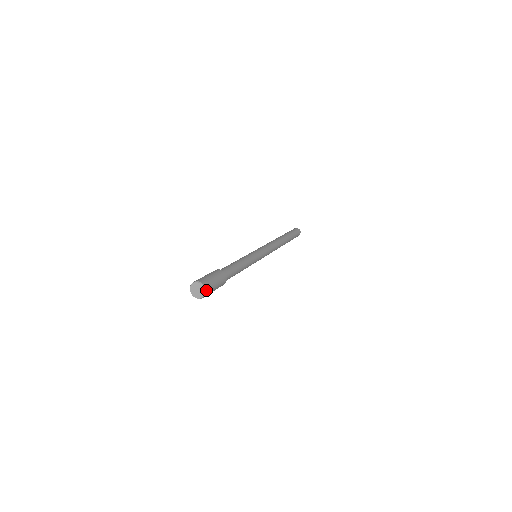
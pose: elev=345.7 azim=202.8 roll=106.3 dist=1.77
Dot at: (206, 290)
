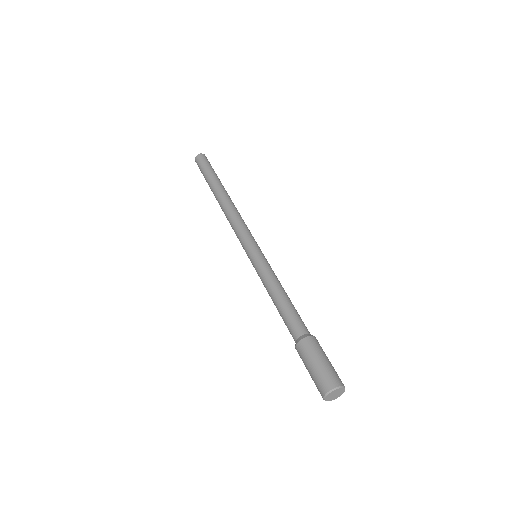
Dot at: (344, 387)
